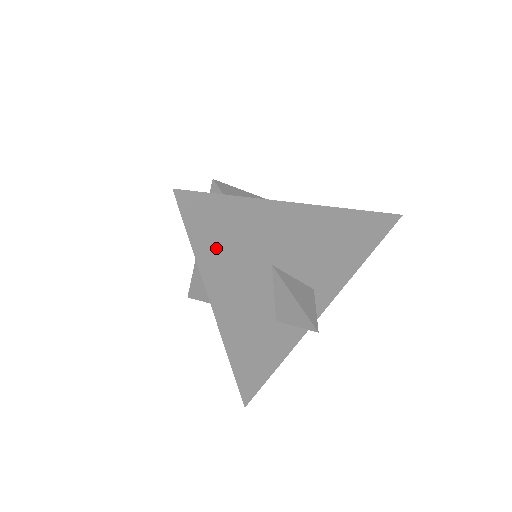
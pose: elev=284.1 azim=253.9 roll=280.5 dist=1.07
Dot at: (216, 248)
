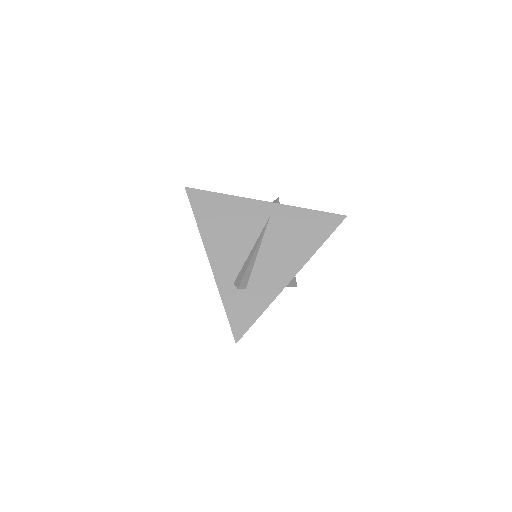
Dot at: occluded
